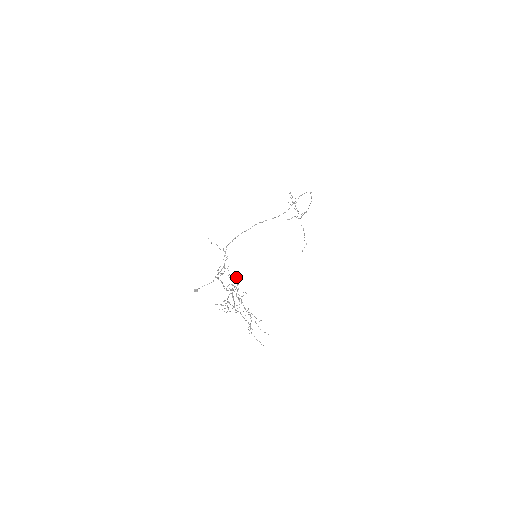
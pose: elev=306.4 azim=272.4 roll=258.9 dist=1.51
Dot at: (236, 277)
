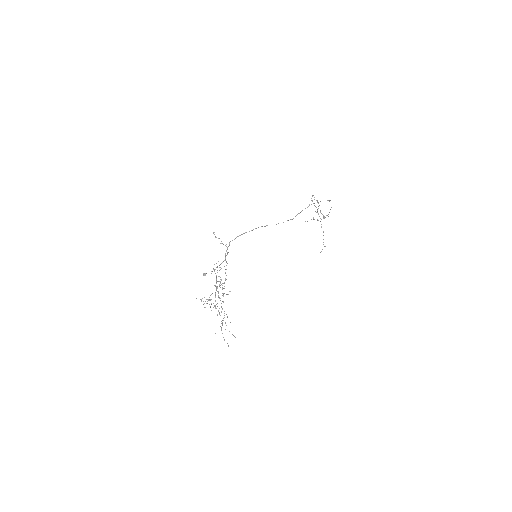
Dot at: occluded
